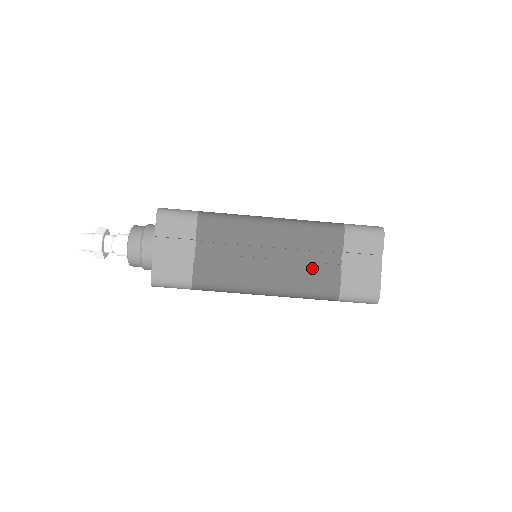
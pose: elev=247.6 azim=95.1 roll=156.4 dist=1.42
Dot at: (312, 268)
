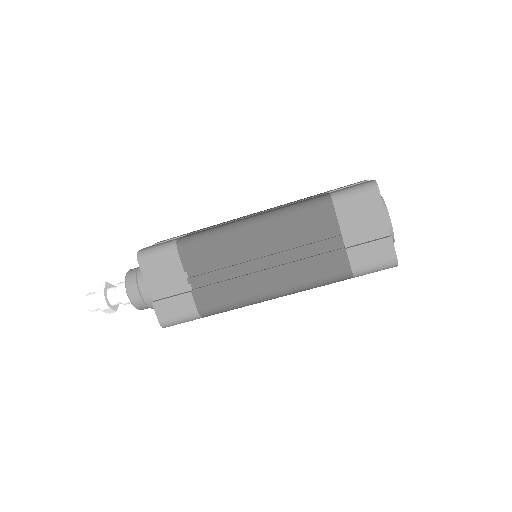
Dot at: (313, 254)
